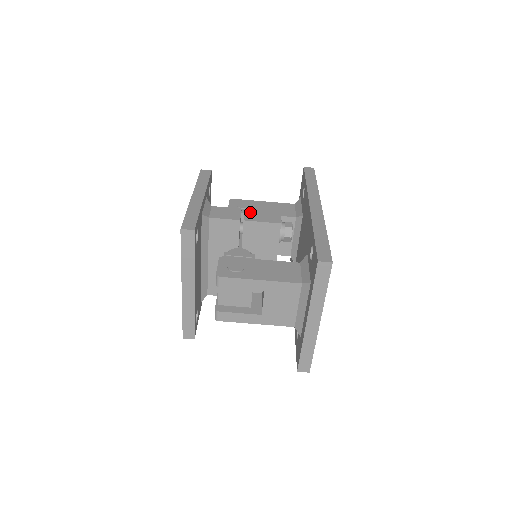
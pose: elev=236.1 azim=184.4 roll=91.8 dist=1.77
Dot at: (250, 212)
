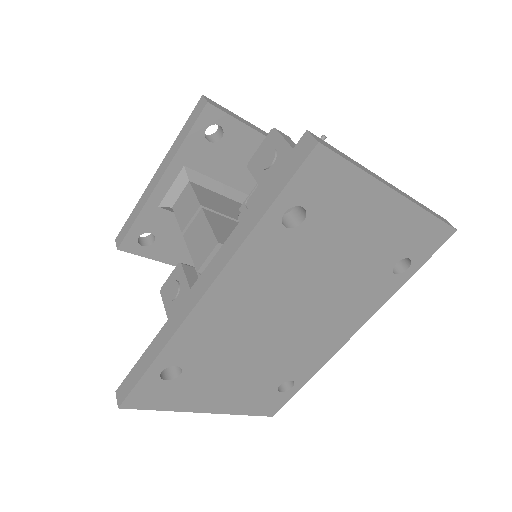
Dot at: (198, 220)
